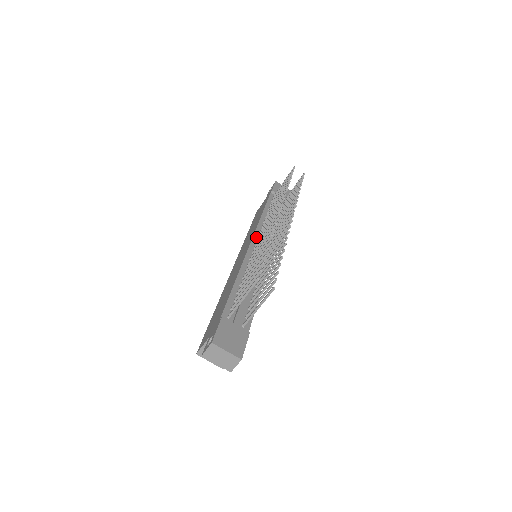
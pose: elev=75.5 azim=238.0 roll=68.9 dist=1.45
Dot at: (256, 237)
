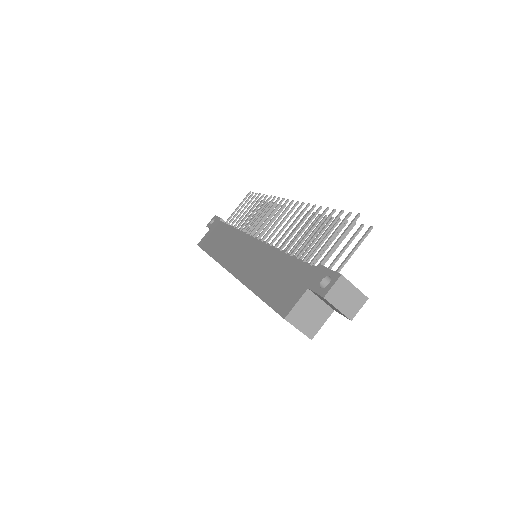
Dot at: occluded
